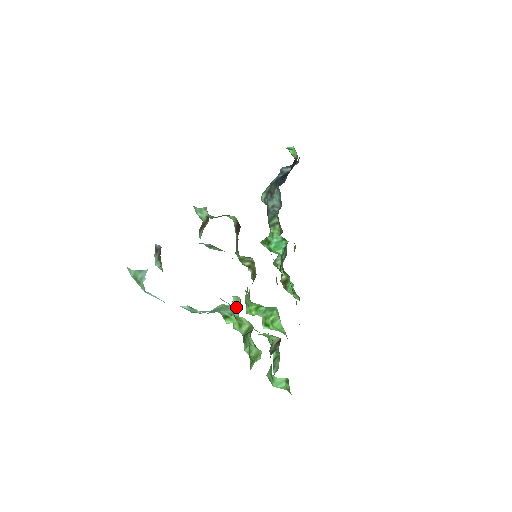
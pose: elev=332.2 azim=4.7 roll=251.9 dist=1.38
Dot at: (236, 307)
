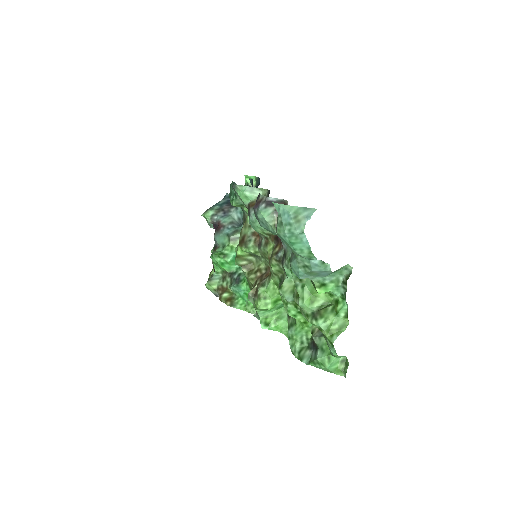
Dot at: (289, 289)
